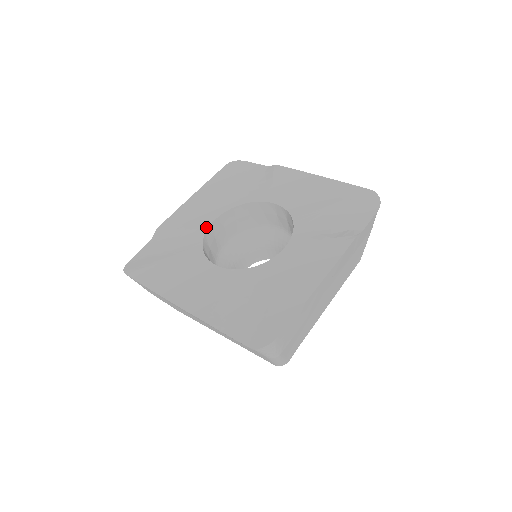
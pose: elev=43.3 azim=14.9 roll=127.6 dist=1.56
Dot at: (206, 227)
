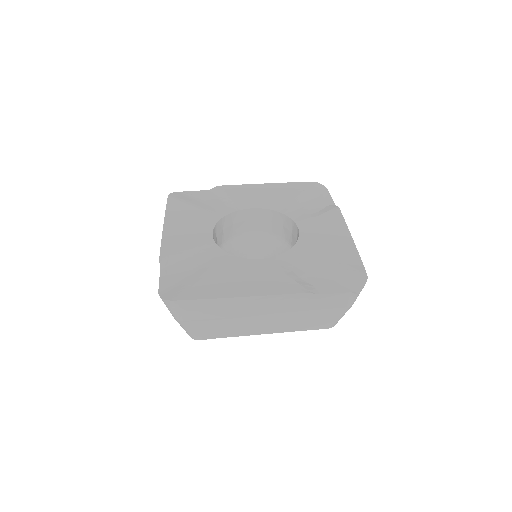
Dot at: (242, 208)
